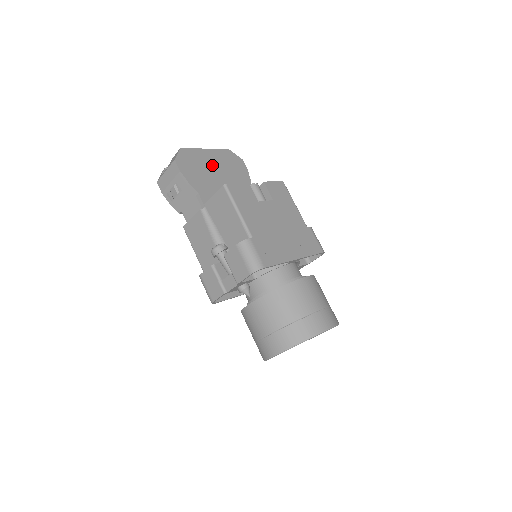
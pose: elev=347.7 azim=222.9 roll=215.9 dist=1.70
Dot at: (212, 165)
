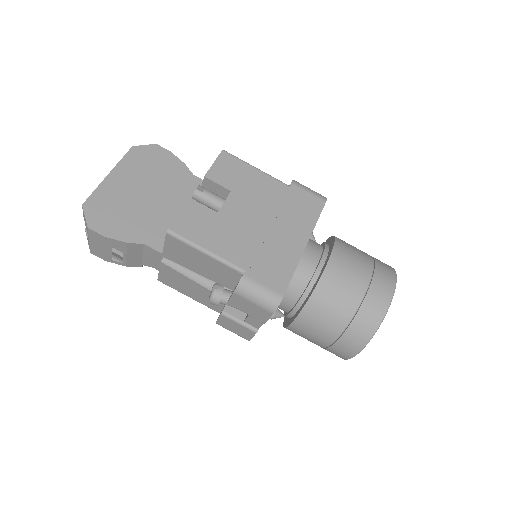
Dot at: (131, 189)
